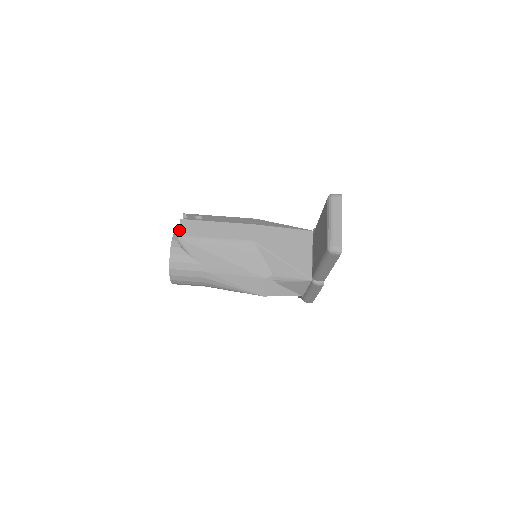
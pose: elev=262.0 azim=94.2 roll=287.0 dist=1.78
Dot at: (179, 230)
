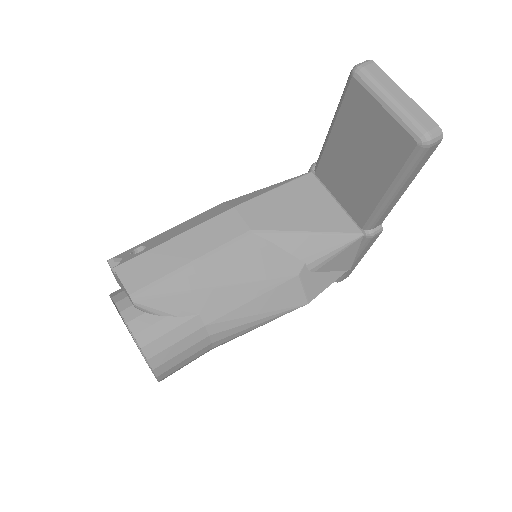
Dot at: (124, 286)
